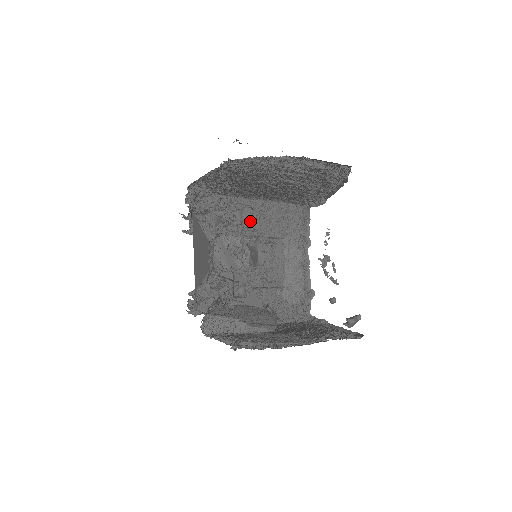
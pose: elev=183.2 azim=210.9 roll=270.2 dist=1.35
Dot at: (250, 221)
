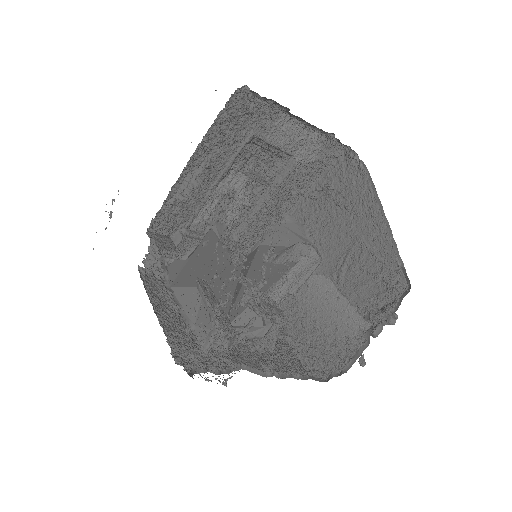
Dot at: (206, 179)
